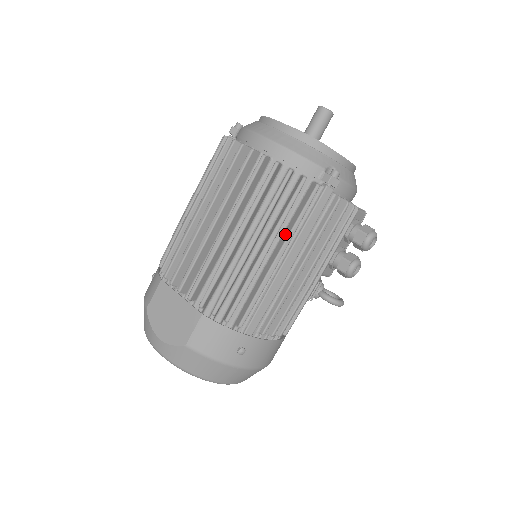
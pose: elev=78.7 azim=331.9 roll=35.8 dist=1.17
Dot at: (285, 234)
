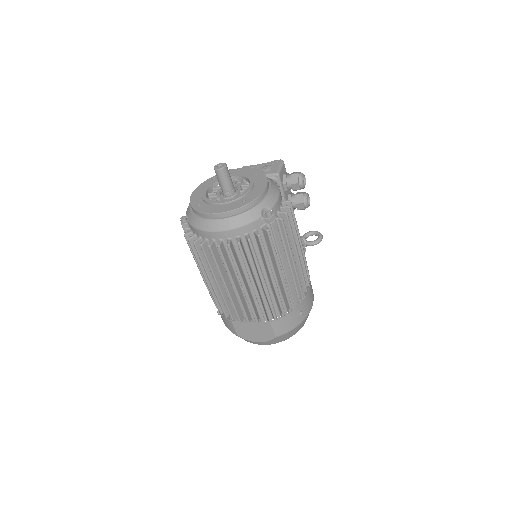
Dot at: (273, 260)
